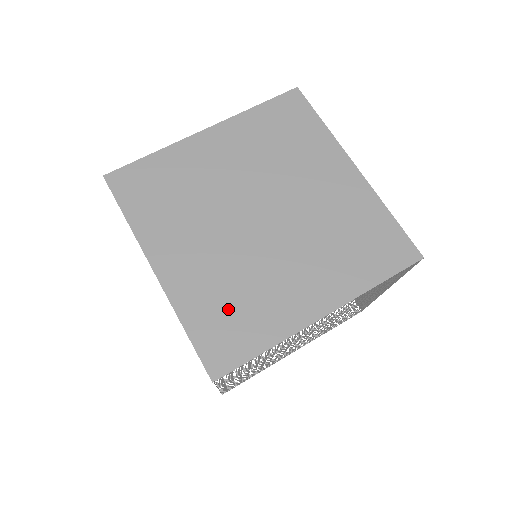
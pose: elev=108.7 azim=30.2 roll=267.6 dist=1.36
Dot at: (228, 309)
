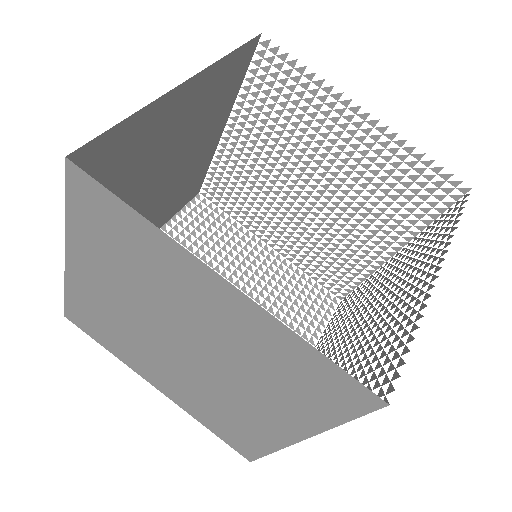
Dot at: (222, 421)
